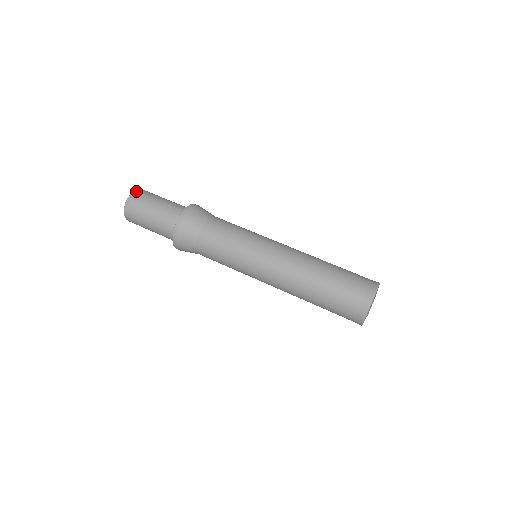
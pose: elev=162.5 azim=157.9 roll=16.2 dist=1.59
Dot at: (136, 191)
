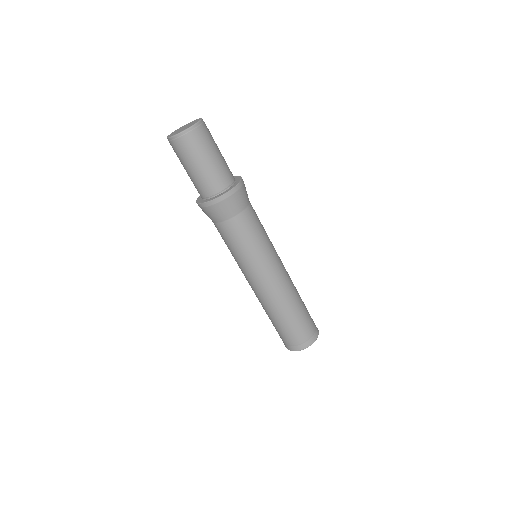
Dot at: (192, 130)
